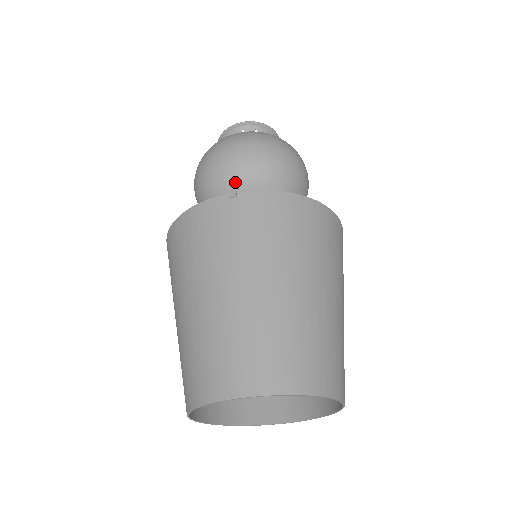
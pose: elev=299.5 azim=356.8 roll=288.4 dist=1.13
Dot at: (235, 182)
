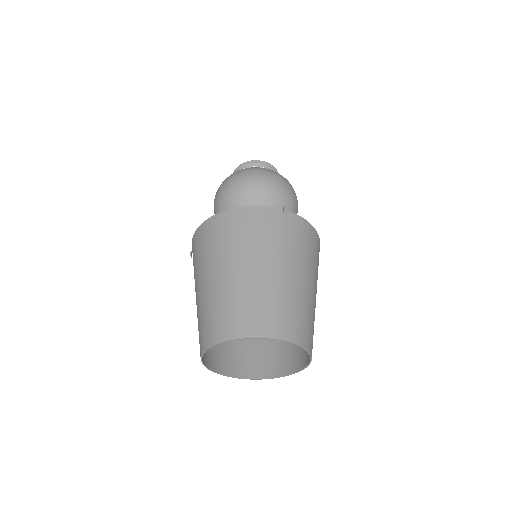
Dot at: (266, 201)
